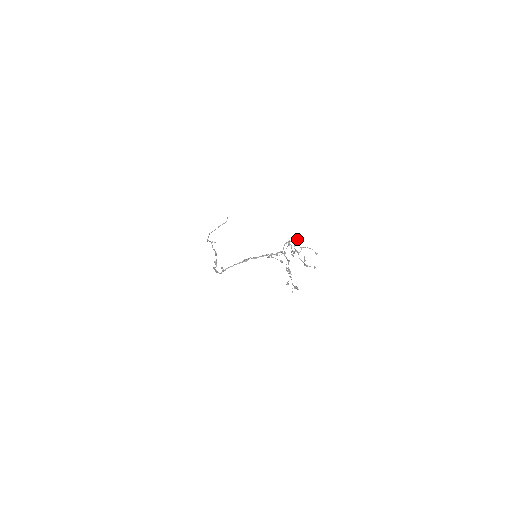
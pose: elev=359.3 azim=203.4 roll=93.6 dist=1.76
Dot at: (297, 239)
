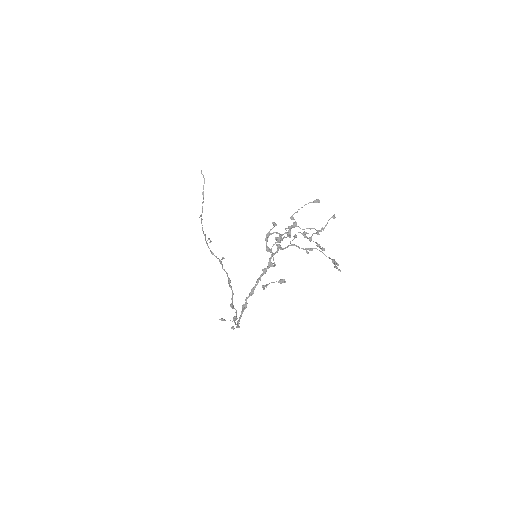
Dot at: (273, 225)
